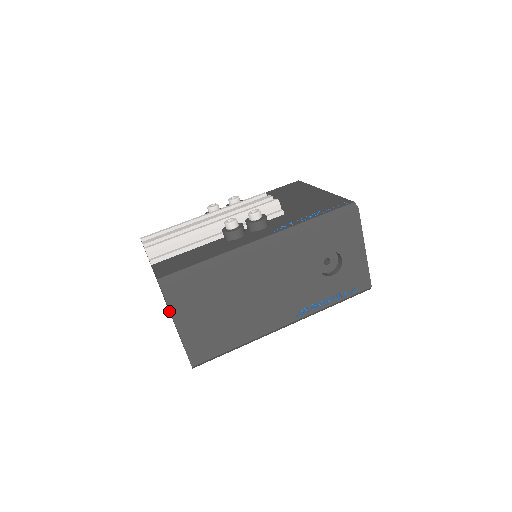
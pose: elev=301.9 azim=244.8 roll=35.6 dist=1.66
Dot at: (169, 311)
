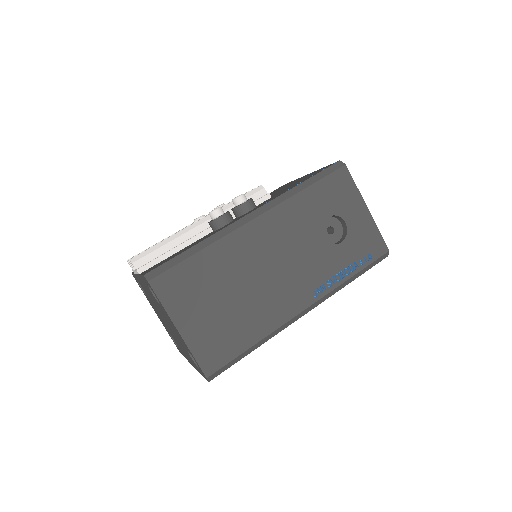
Dot at: (173, 334)
